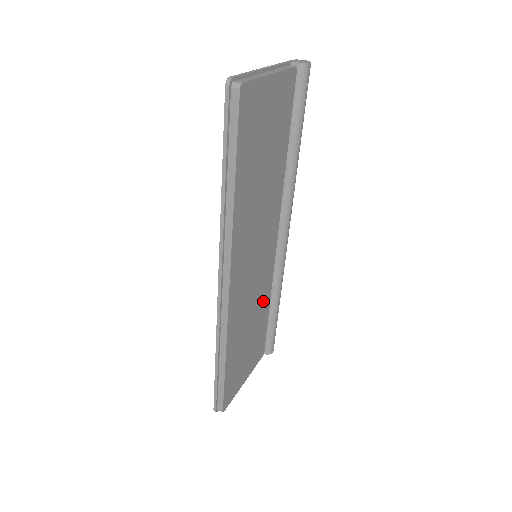
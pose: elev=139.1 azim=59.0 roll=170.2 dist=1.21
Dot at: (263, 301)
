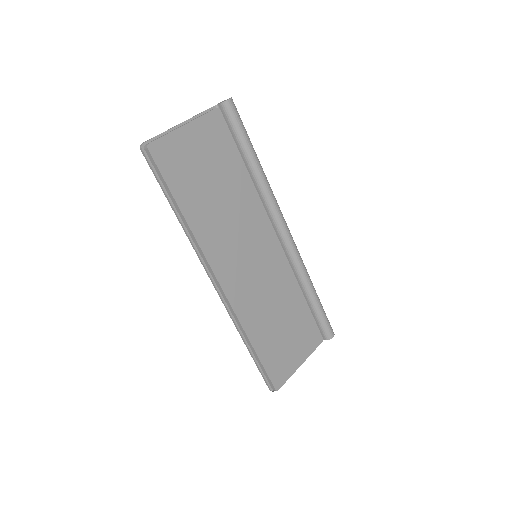
Dot at: (288, 292)
